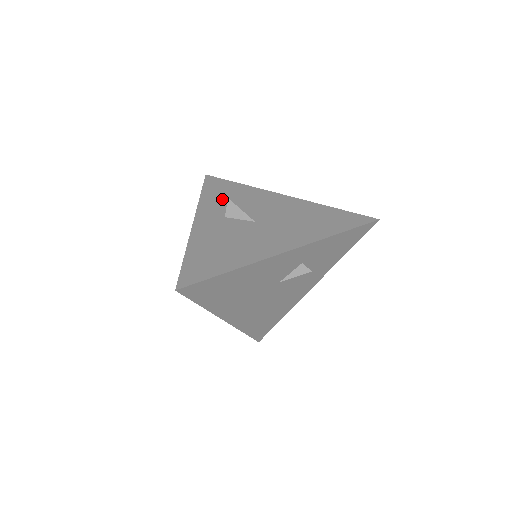
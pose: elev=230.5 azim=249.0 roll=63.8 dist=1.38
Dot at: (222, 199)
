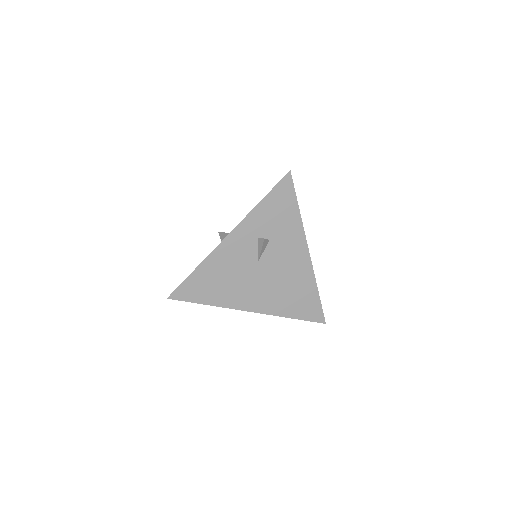
Dot at: occluded
